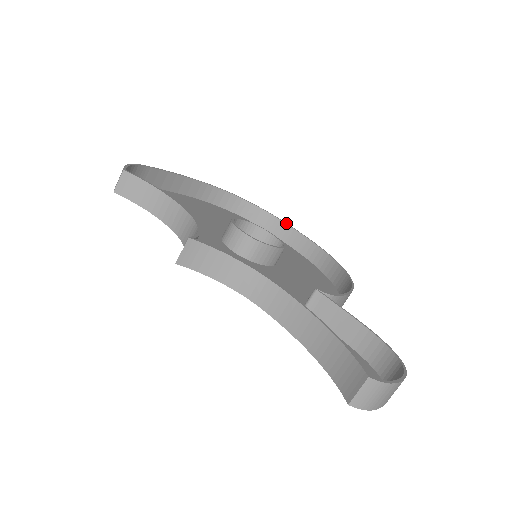
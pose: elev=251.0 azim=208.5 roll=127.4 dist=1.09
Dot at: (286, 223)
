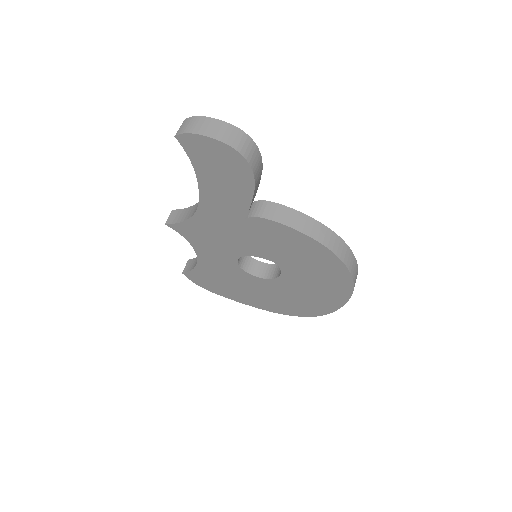
Dot at: occluded
